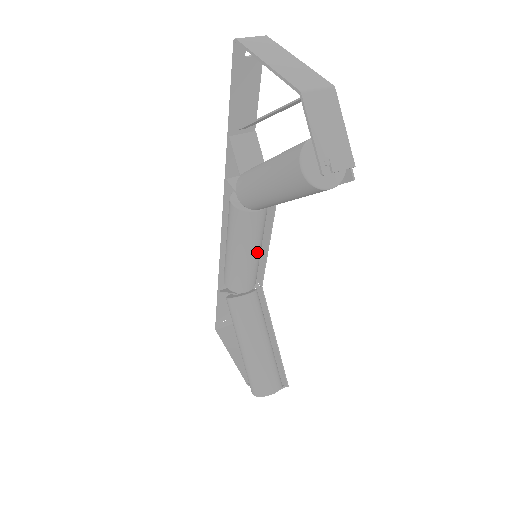
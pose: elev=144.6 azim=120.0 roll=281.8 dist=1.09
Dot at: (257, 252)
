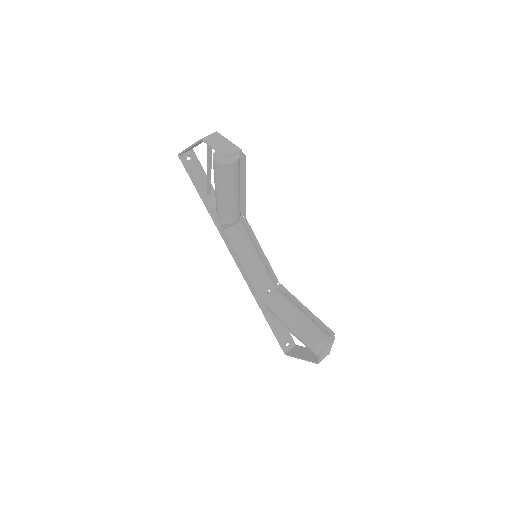
Dot at: (256, 255)
